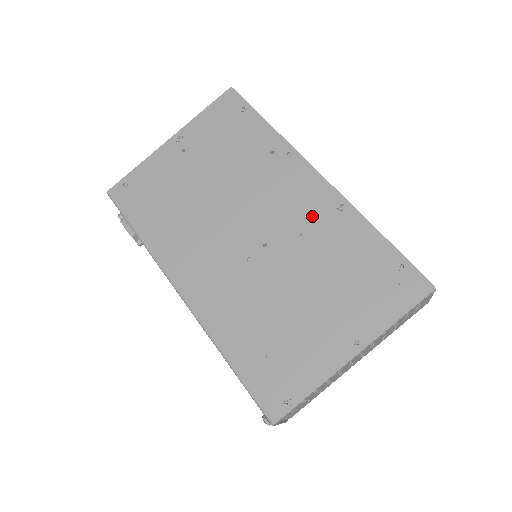
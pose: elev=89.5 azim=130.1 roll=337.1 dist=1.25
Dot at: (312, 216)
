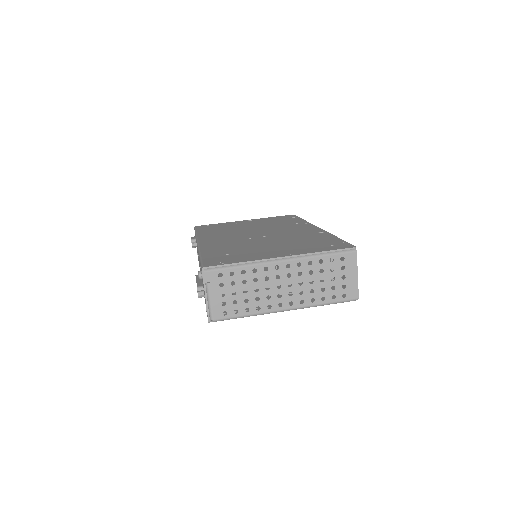
Dot at: (301, 233)
